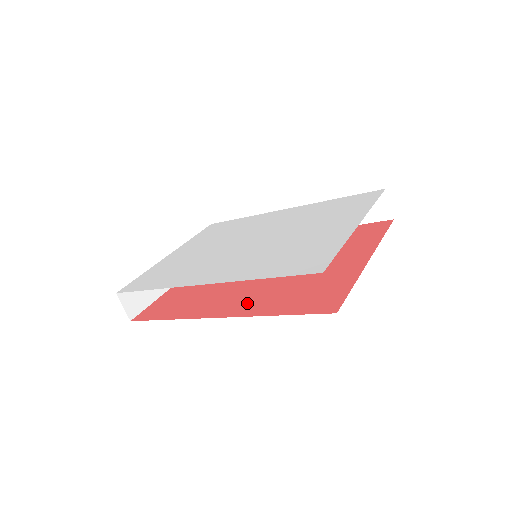
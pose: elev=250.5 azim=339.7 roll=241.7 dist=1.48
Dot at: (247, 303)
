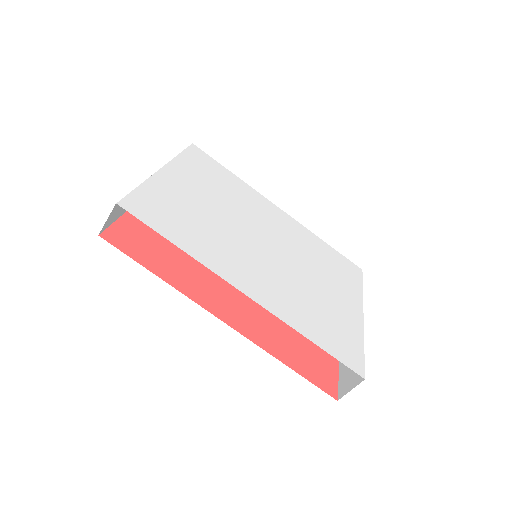
Dot at: (251, 320)
